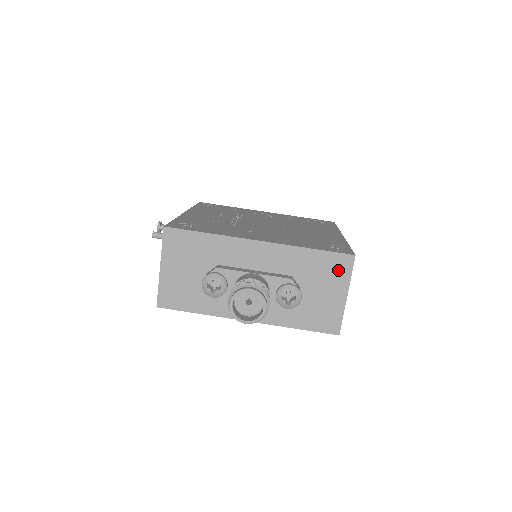
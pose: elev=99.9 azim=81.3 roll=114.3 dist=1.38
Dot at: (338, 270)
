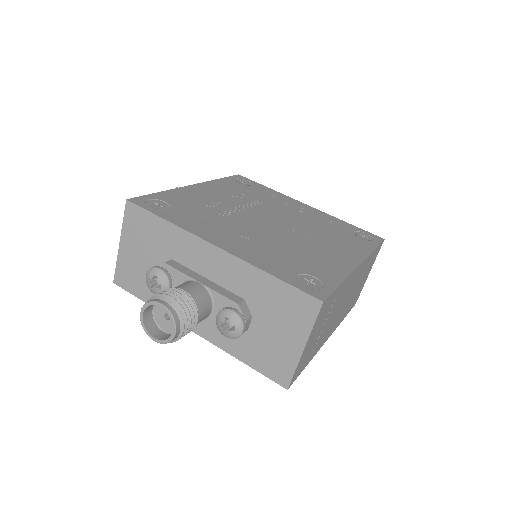
Dot at: (299, 312)
